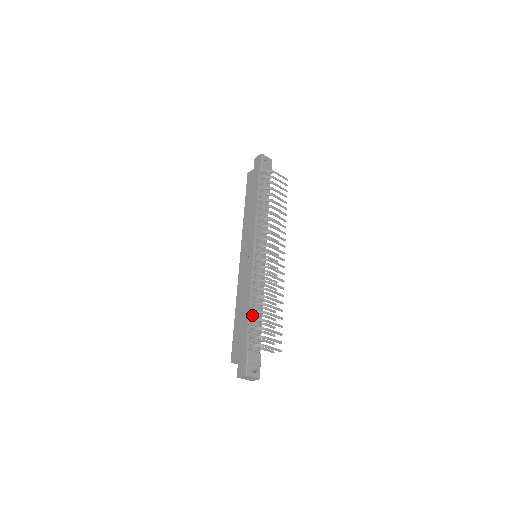
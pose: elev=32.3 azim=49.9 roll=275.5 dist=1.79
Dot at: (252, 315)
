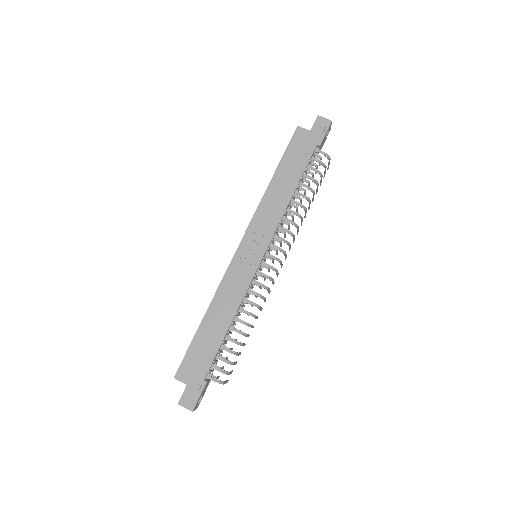
Dot at: occluded
